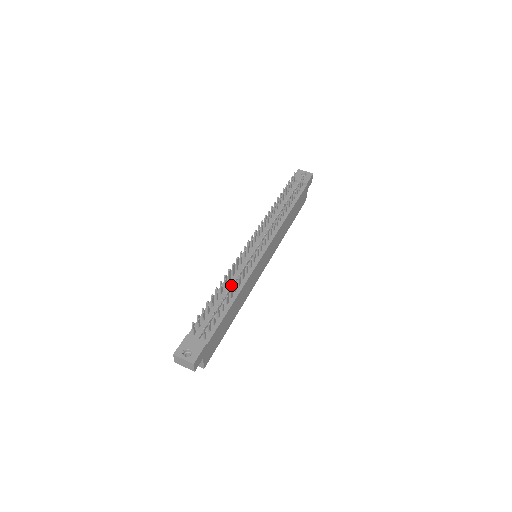
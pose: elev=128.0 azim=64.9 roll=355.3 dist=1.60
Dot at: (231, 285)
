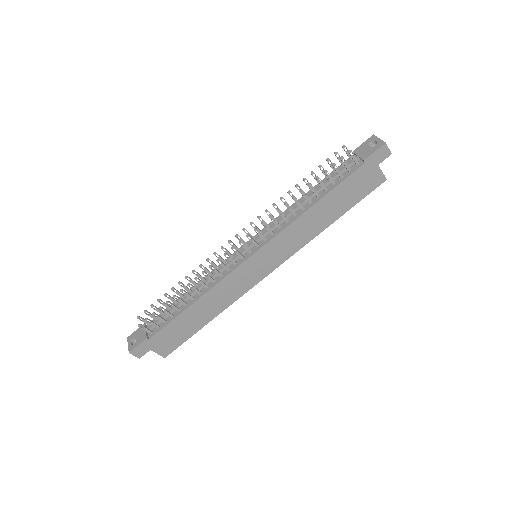
Dot at: (181, 289)
